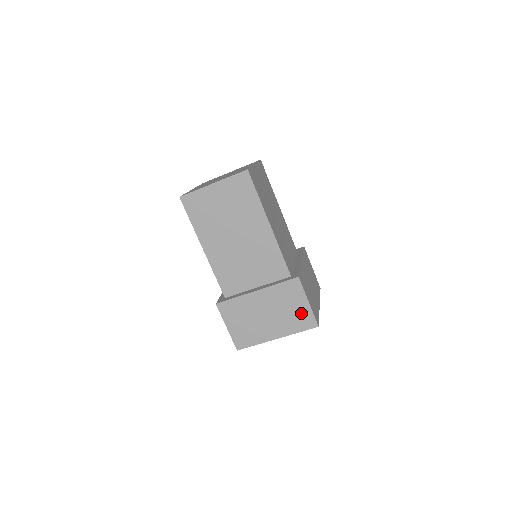
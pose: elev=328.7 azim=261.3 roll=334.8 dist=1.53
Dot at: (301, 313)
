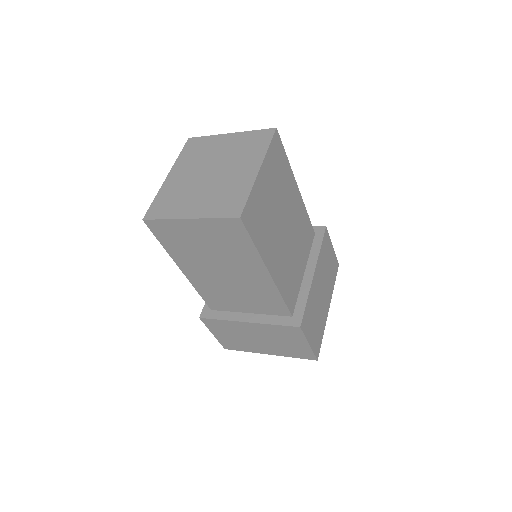
Dot at: (299, 348)
